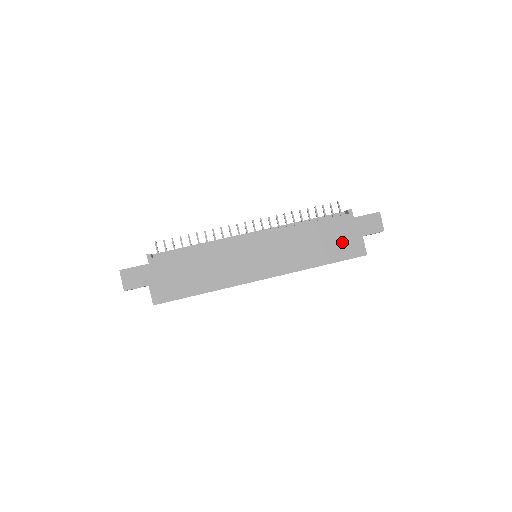
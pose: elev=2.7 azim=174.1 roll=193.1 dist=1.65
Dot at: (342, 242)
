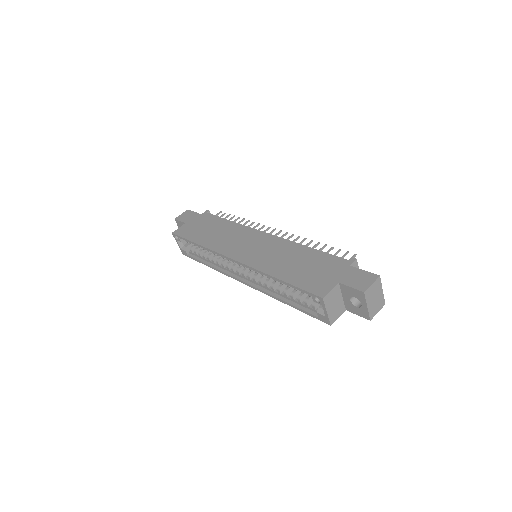
Dot at: (316, 275)
